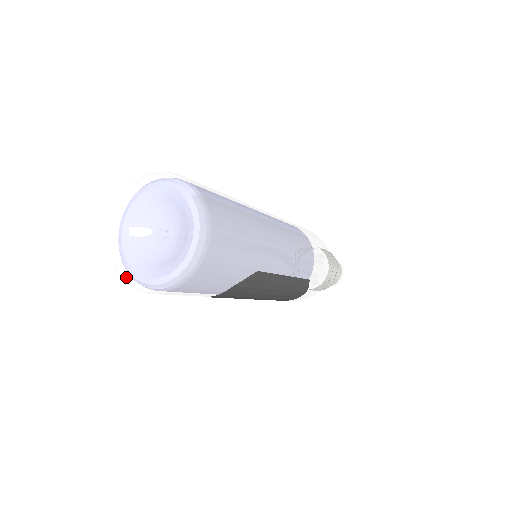
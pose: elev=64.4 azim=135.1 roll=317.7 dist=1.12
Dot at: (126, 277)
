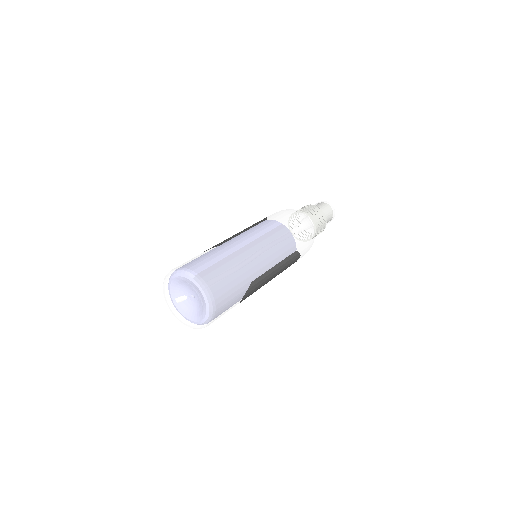
Dot at: (187, 325)
